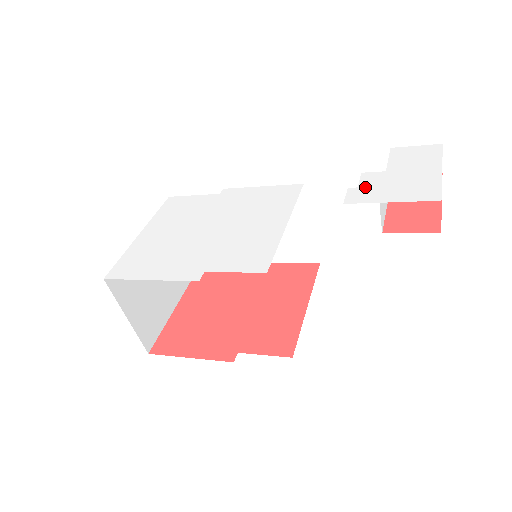
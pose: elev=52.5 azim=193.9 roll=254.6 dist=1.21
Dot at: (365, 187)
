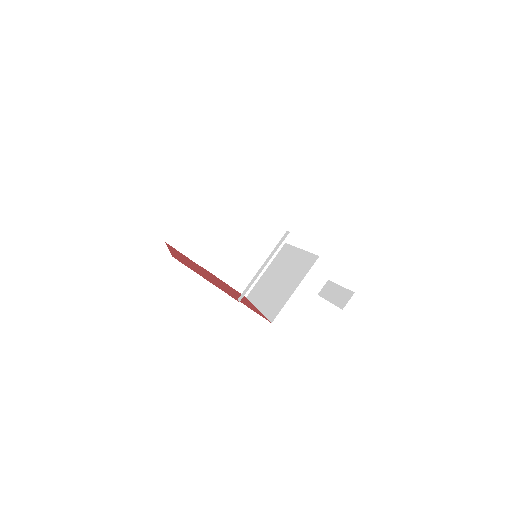
Dot at: occluded
